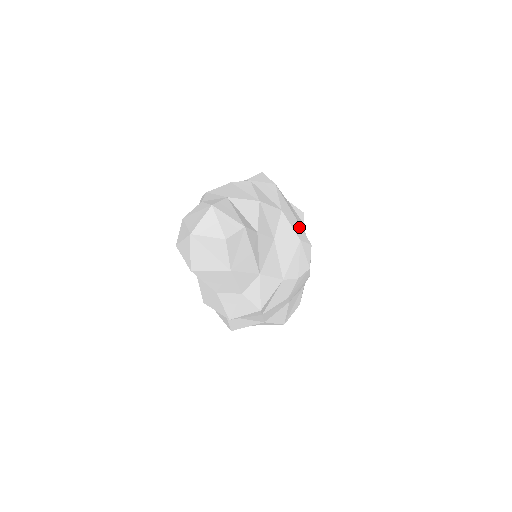
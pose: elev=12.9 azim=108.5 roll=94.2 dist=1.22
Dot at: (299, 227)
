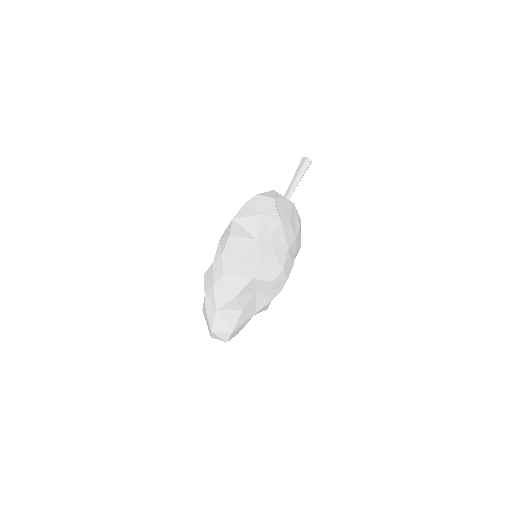
Dot at: (270, 269)
